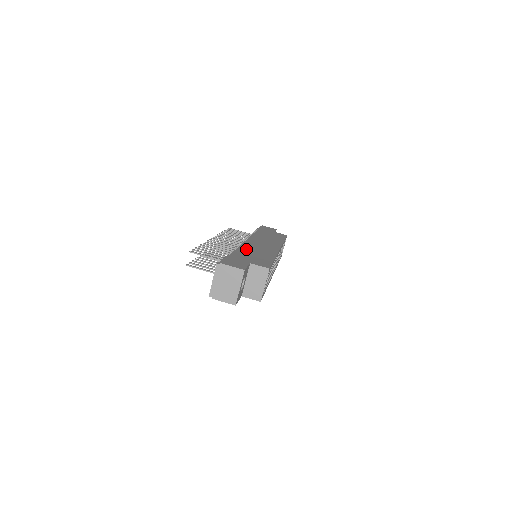
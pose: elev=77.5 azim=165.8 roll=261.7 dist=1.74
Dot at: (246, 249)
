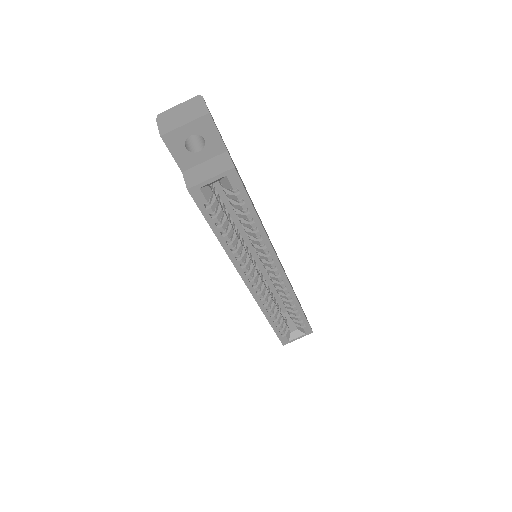
Dot at: occluded
